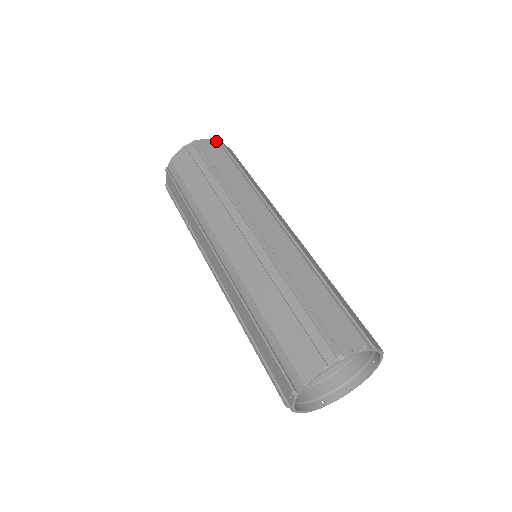
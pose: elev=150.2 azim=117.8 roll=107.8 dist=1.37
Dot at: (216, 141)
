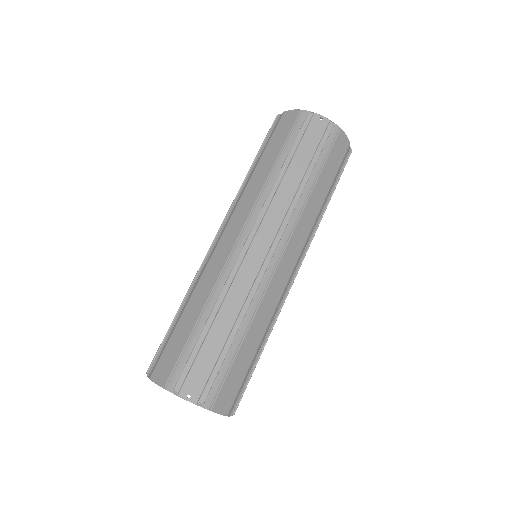
Dot at: (330, 128)
